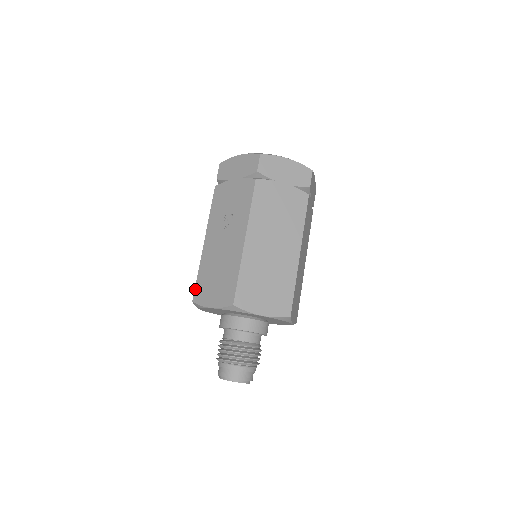
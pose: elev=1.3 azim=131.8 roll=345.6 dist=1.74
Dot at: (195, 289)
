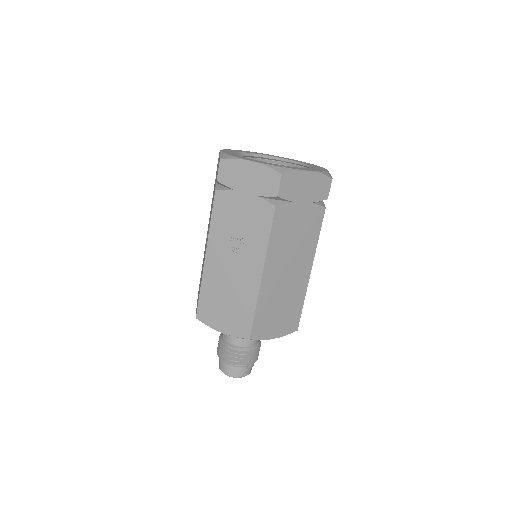
Dot at: (198, 306)
